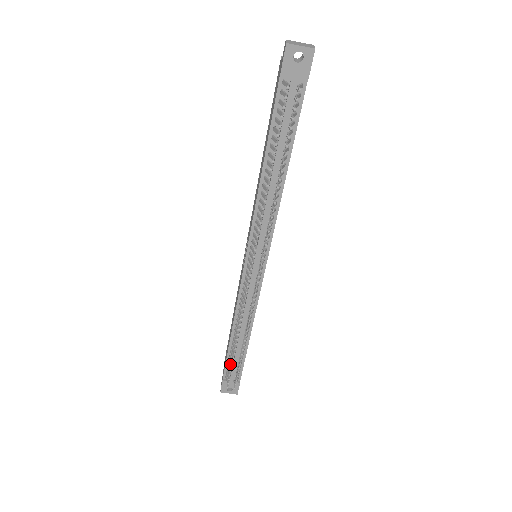
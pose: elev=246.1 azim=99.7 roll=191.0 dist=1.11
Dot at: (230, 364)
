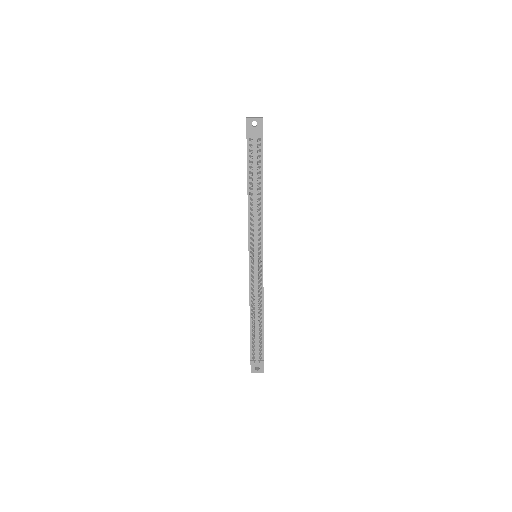
Dot at: (253, 344)
